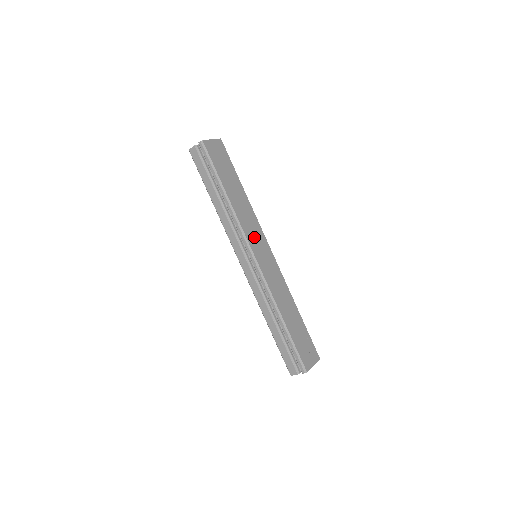
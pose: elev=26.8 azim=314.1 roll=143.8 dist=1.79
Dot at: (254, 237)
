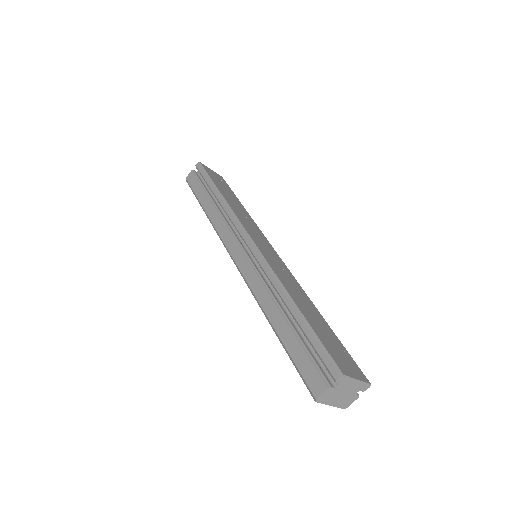
Dot at: (253, 231)
